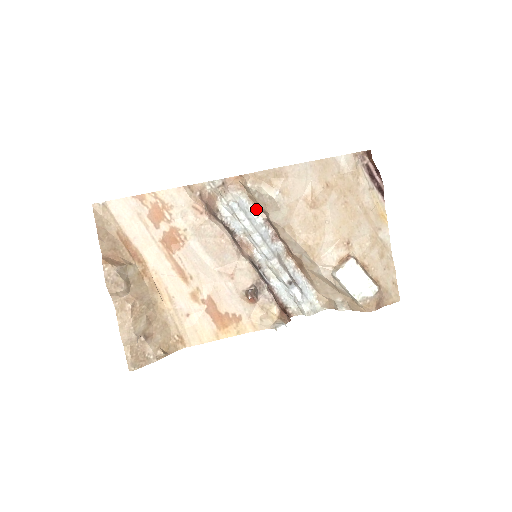
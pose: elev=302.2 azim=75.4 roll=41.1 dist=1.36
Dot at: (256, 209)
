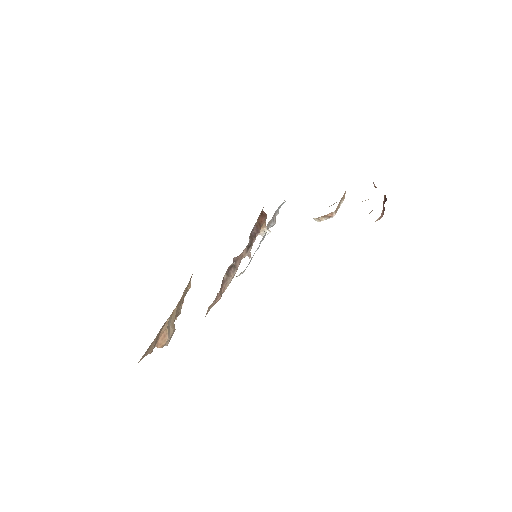
Dot at: occluded
